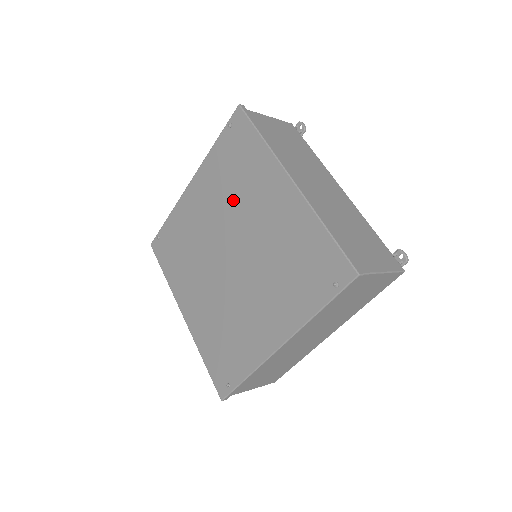
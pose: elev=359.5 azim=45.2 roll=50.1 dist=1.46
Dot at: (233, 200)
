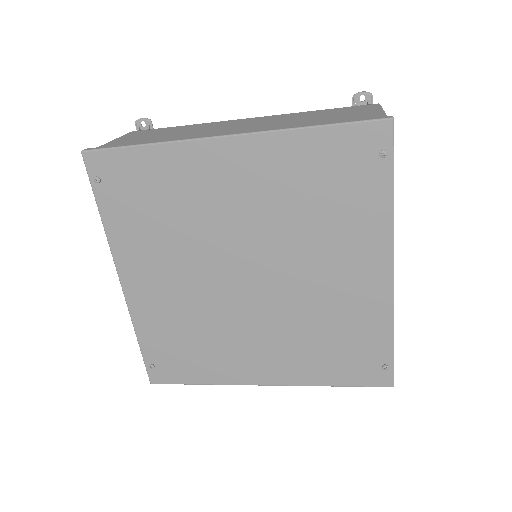
Dot at: (188, 232)
